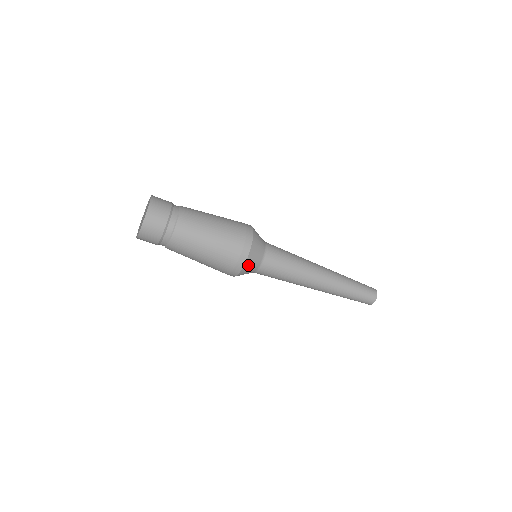
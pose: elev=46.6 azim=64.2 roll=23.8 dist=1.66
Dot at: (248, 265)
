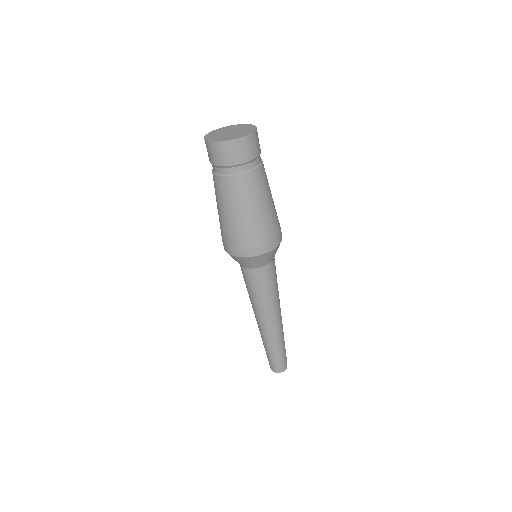
Dot at: (273, 252)
